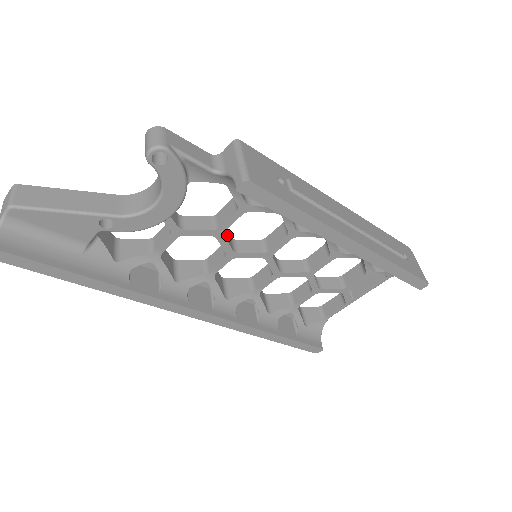
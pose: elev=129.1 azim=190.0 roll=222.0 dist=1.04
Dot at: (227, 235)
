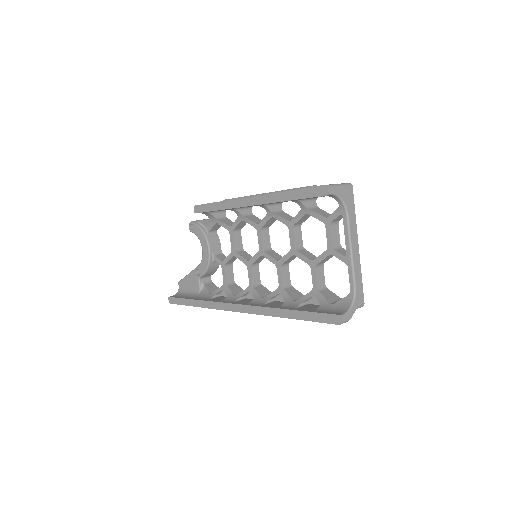
Dot at: (247, 255)
